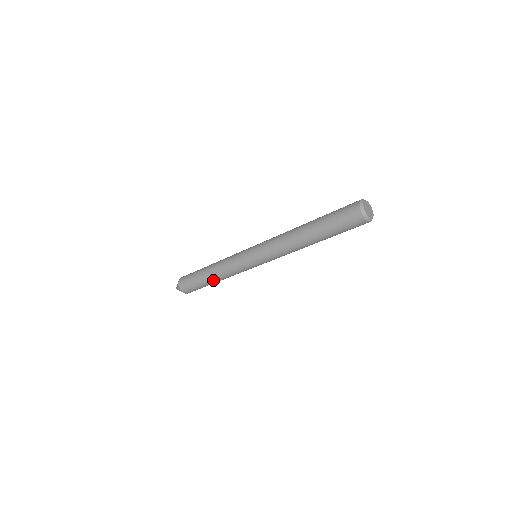
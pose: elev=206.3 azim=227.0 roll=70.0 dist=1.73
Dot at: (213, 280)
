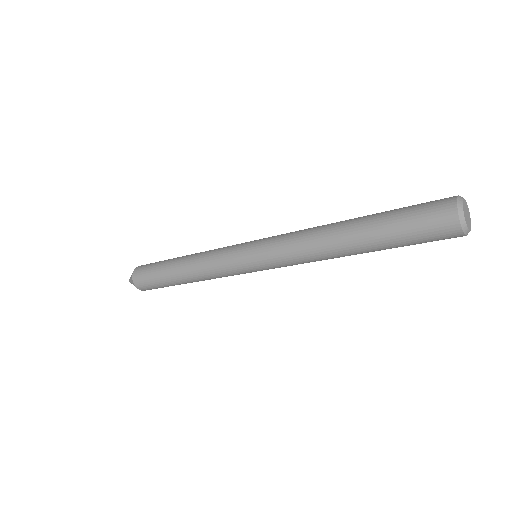
Dot at: (182, 277)
